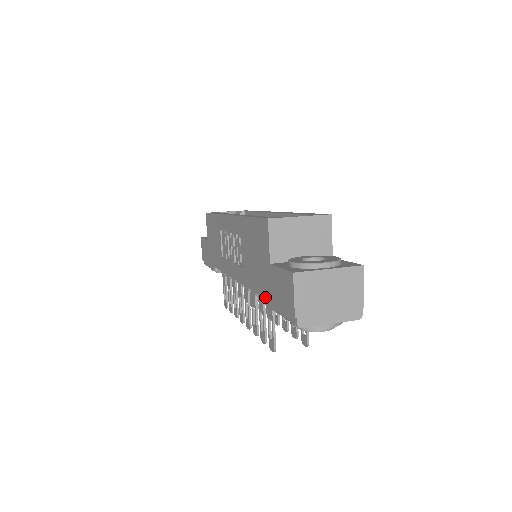
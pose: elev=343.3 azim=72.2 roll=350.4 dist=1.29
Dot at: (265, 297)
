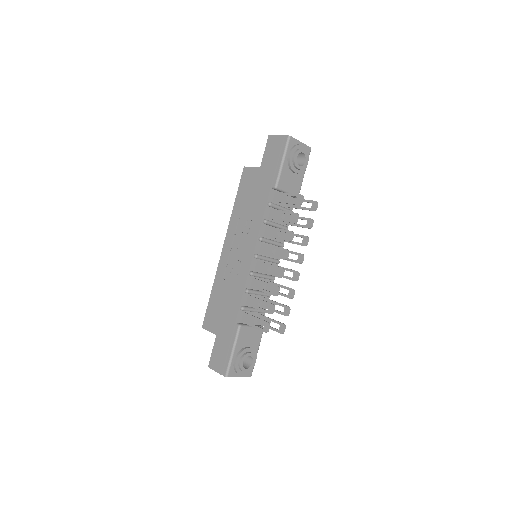
Dot at: (272, 179)
